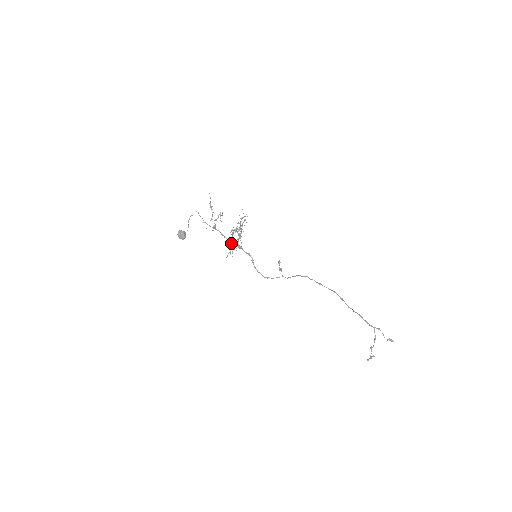
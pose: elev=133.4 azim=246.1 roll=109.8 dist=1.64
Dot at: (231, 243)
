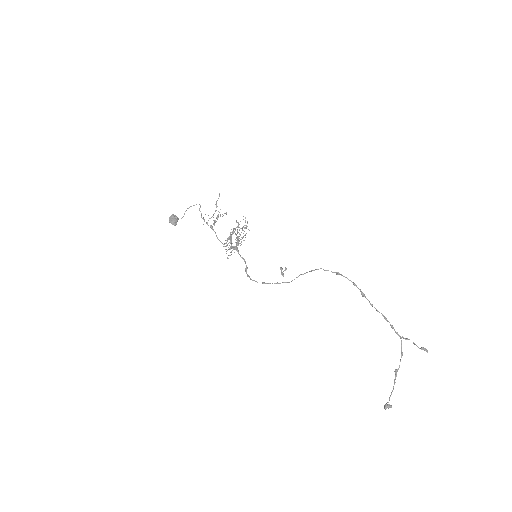
Dot at: (230, 238)
